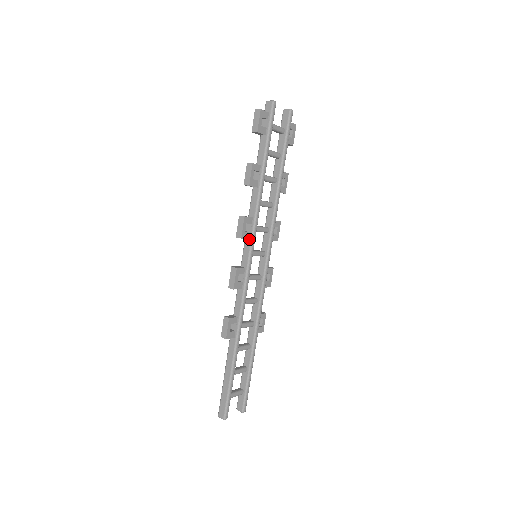
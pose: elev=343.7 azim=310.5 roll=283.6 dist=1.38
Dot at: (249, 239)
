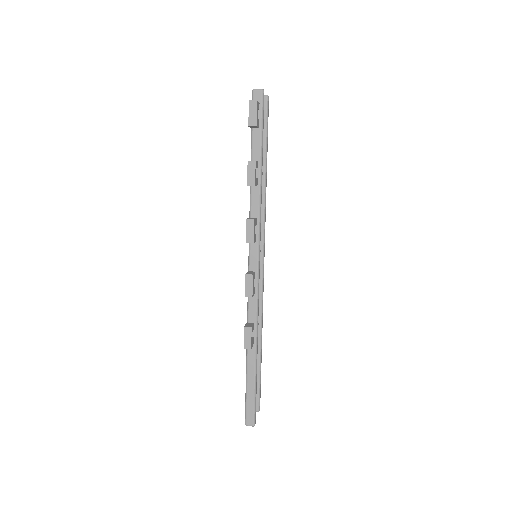
Dot at: (255, 241)
